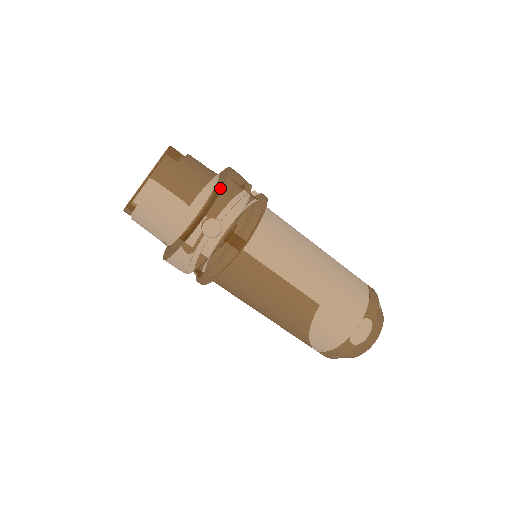
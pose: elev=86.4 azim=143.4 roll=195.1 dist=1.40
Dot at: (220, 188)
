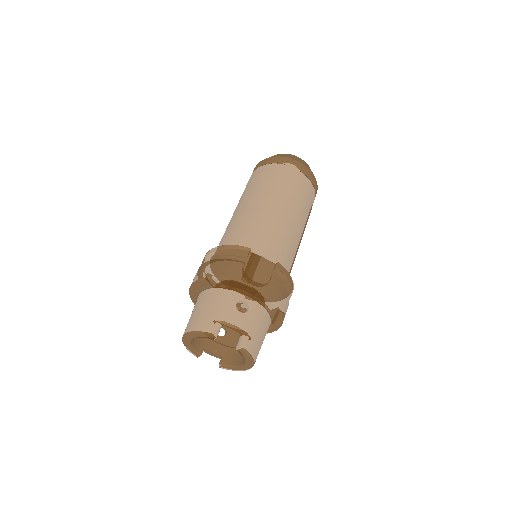
Dot at: (277, 313)
